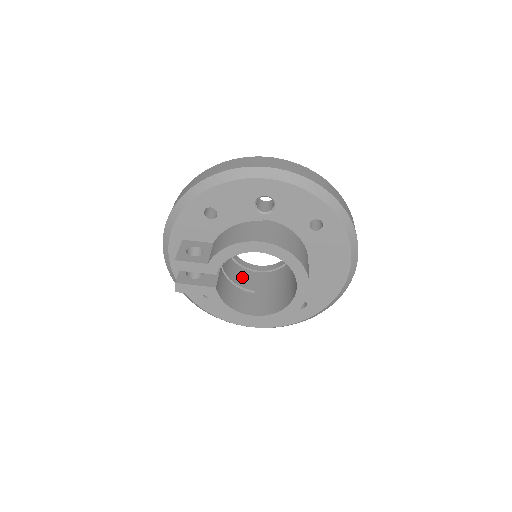
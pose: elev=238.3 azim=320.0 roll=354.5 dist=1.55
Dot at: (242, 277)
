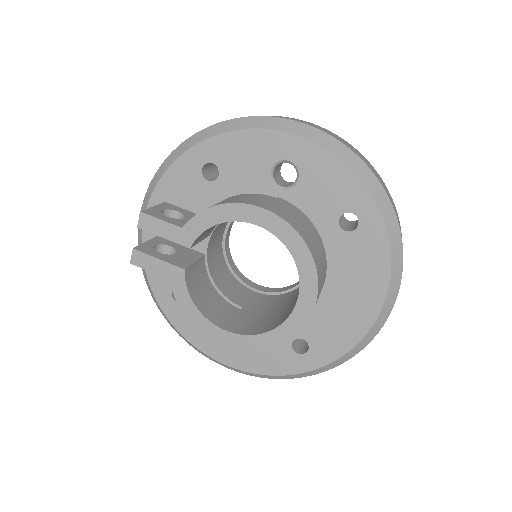
Dot at: (231, 287)
